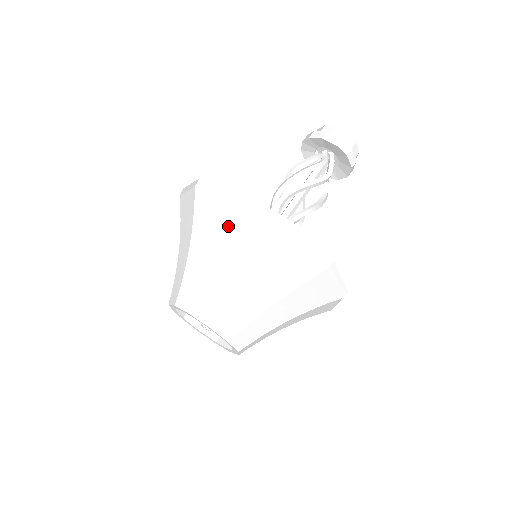
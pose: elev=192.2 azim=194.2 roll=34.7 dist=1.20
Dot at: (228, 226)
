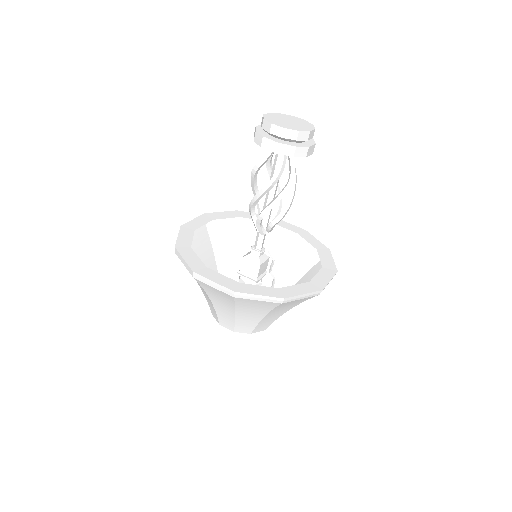
Dot at: (236, 304)
